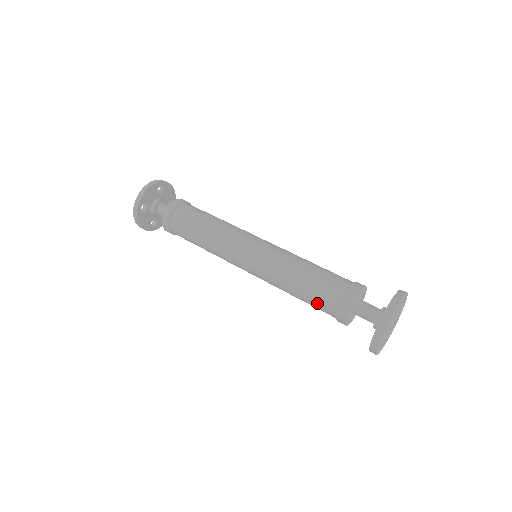
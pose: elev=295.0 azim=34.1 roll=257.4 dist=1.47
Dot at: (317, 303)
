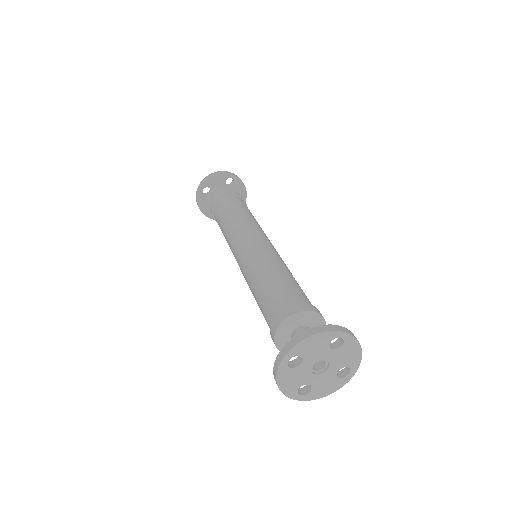
Dot at: (264, 312)
